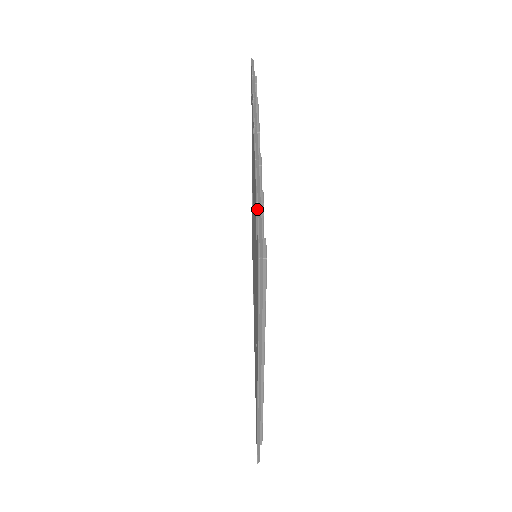
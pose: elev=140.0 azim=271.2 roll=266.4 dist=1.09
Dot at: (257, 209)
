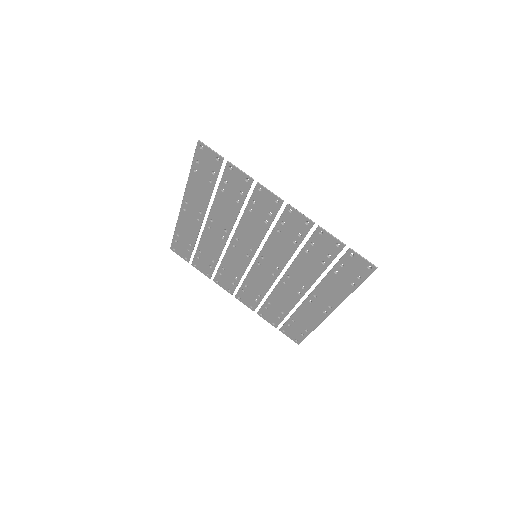
Dot at: occluded
